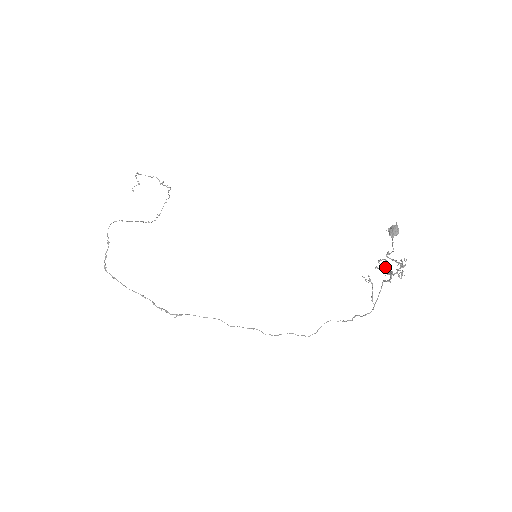
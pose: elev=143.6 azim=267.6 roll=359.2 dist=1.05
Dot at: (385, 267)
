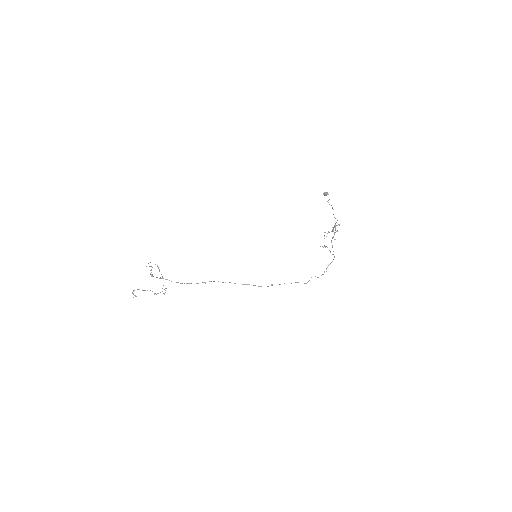
Dot at: (329, 232)
